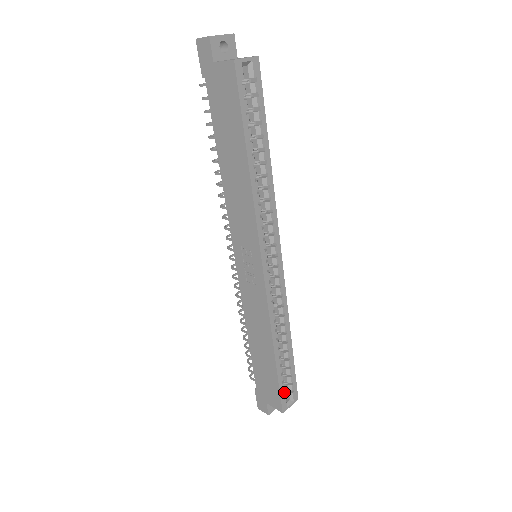
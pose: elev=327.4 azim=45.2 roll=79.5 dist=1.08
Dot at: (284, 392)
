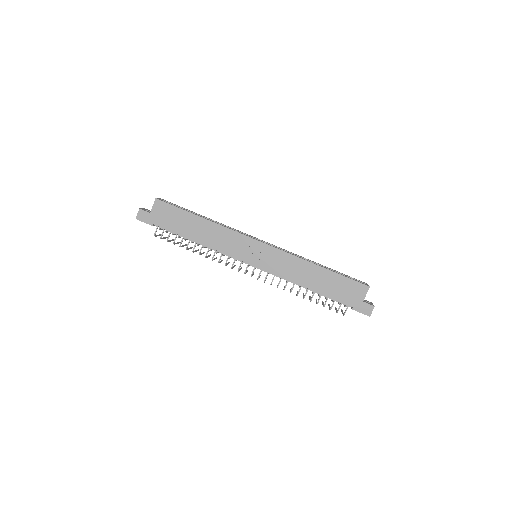
Dot at: (354, 280)
